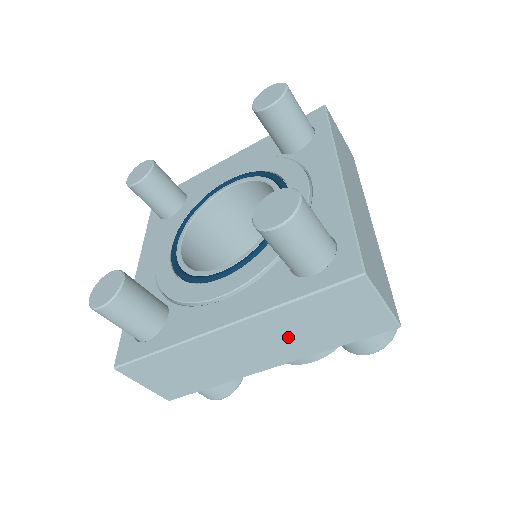
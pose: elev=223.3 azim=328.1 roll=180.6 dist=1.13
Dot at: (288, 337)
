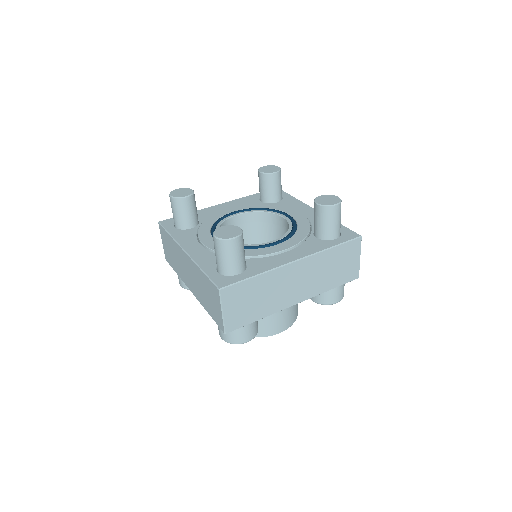
Dot at: (317, 276)
